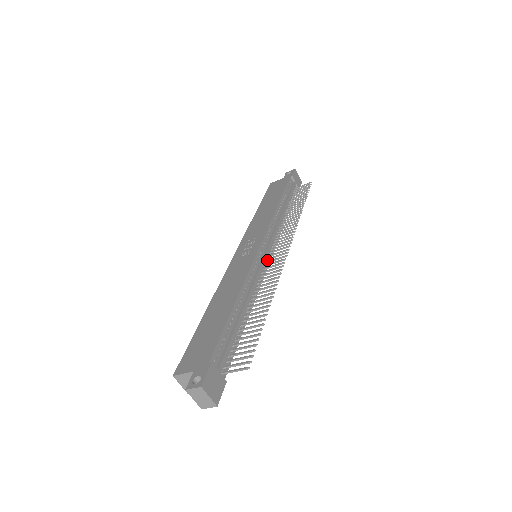
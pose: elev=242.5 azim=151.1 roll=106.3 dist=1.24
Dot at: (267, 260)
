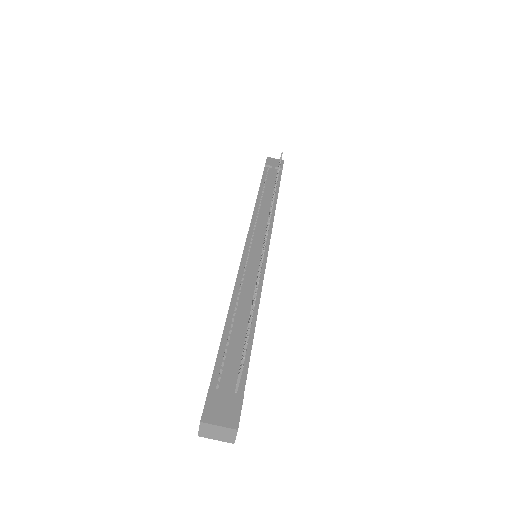
Dot at: occluded
